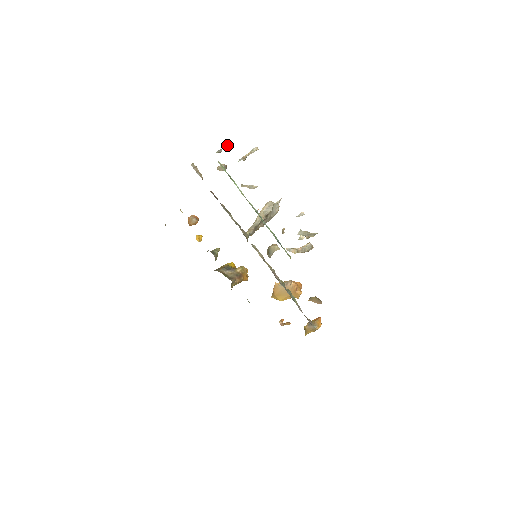
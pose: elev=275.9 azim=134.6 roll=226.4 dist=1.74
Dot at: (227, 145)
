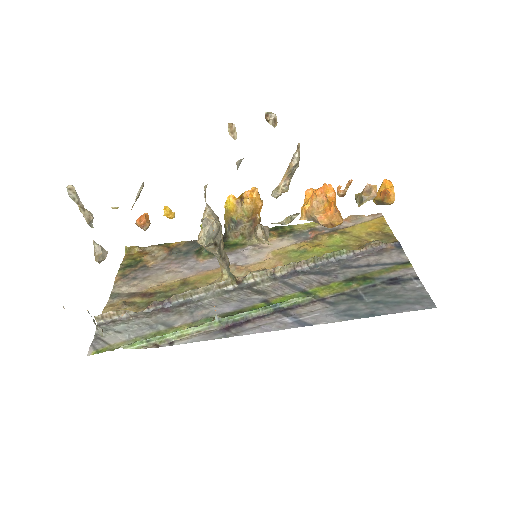
Dot at: occluded
